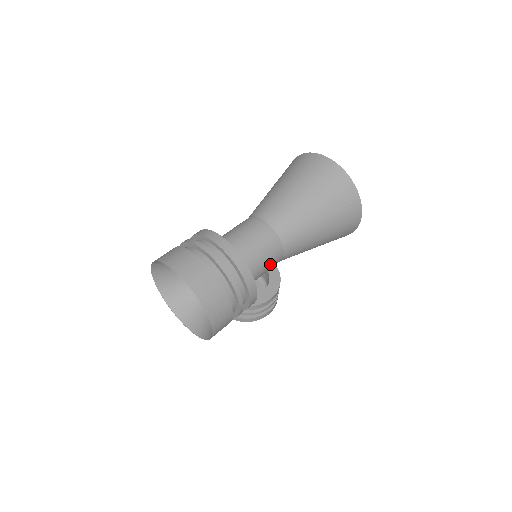
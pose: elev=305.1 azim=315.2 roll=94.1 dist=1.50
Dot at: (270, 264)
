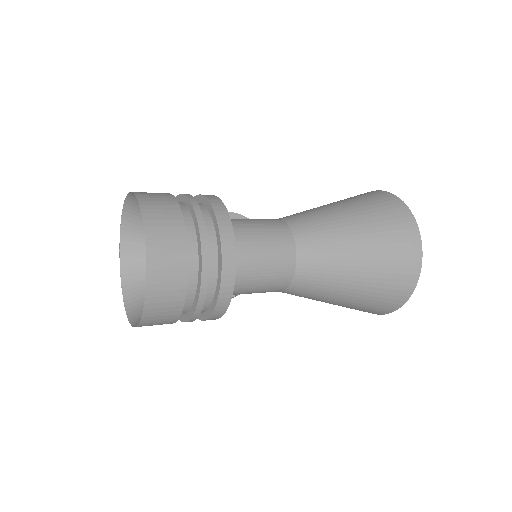
Dot at: (261, 291)
